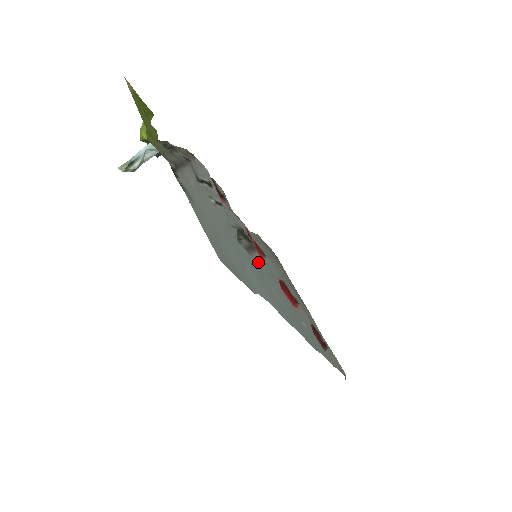
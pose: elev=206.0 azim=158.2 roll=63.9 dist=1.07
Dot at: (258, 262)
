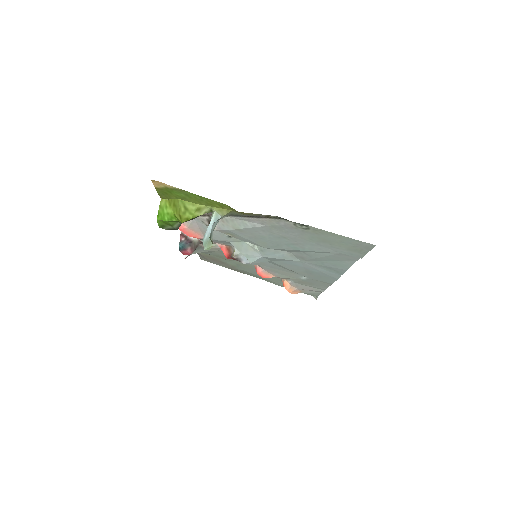
Dot at: occluded
